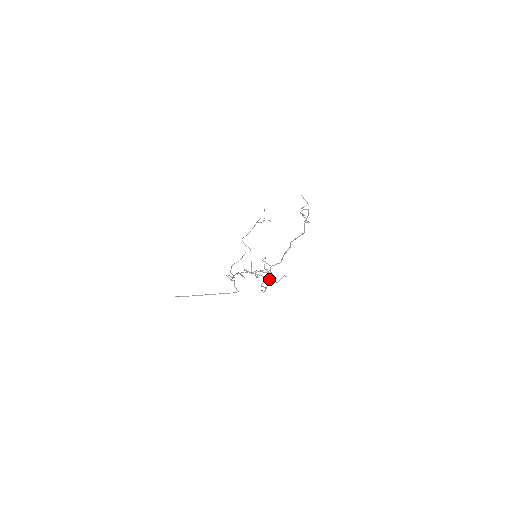
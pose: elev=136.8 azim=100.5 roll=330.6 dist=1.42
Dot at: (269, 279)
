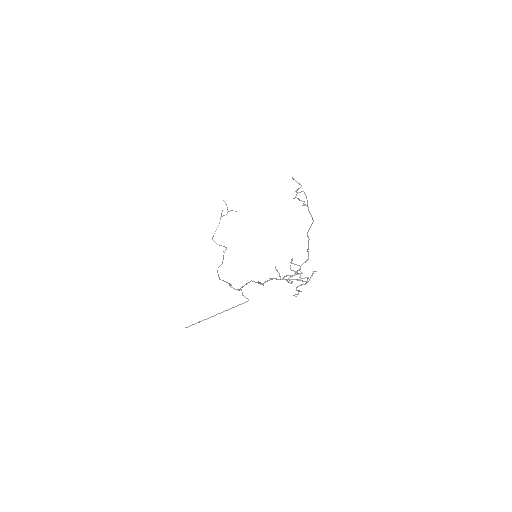
Dot at: occluded
